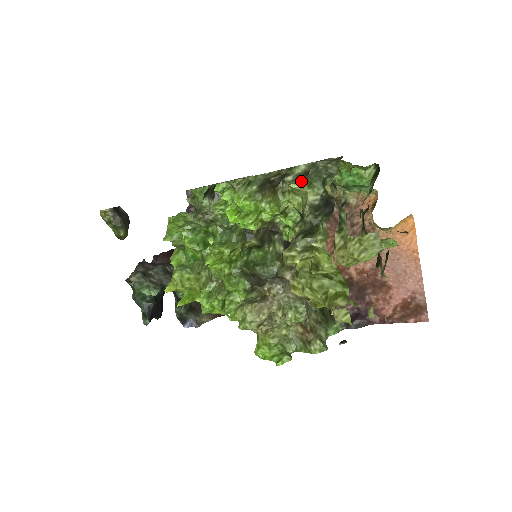
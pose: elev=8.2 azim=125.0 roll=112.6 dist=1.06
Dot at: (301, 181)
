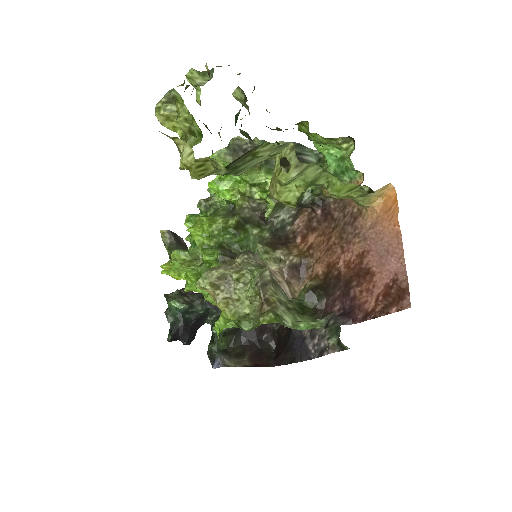
Dot at: (194, 70)
